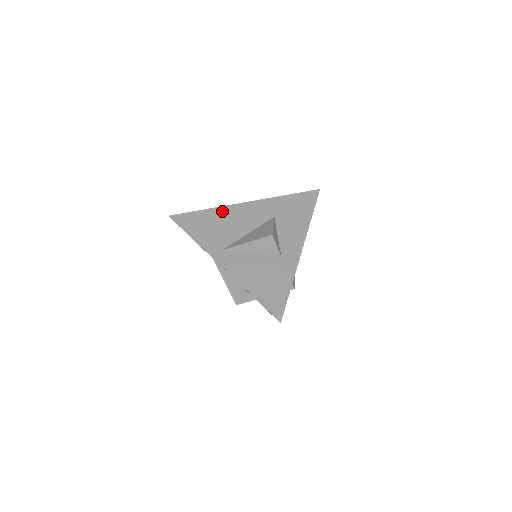
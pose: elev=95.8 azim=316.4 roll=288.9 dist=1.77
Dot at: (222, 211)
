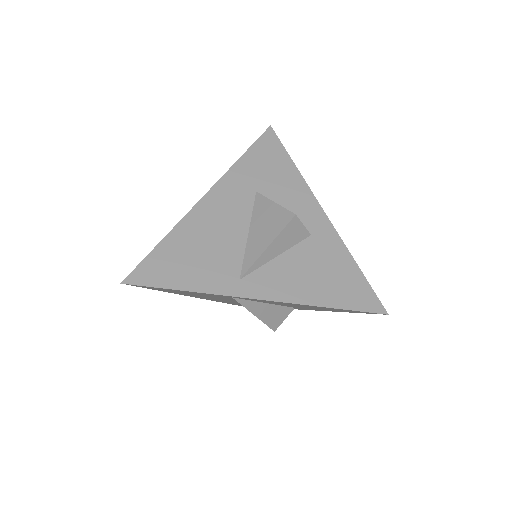
Dot at: (187, 226)
